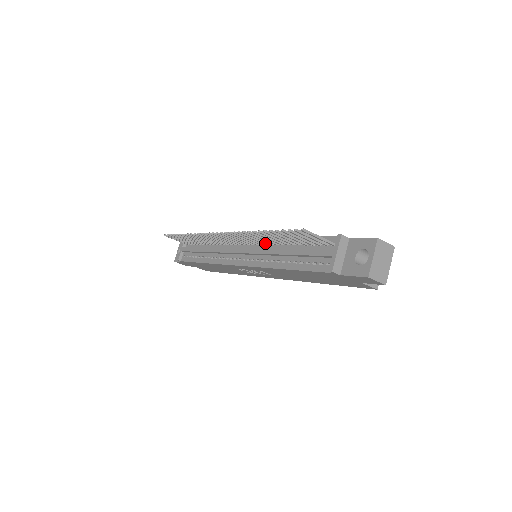
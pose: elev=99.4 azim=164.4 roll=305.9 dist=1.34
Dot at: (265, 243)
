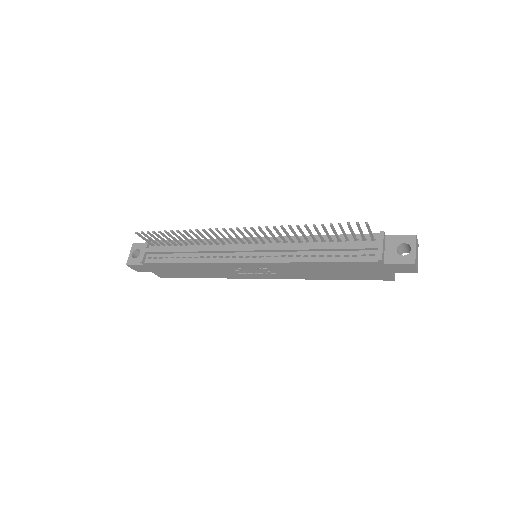
Dot at: (285, 241)
